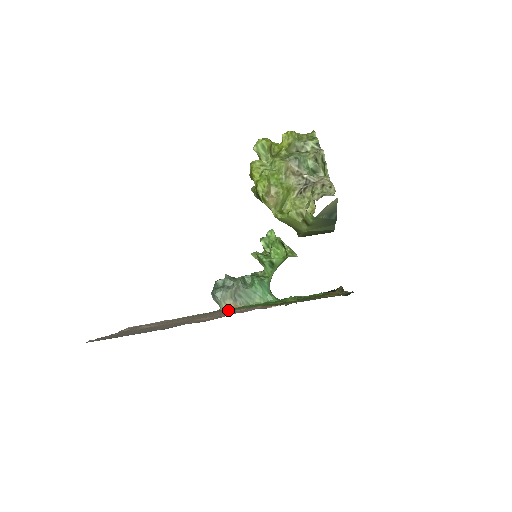
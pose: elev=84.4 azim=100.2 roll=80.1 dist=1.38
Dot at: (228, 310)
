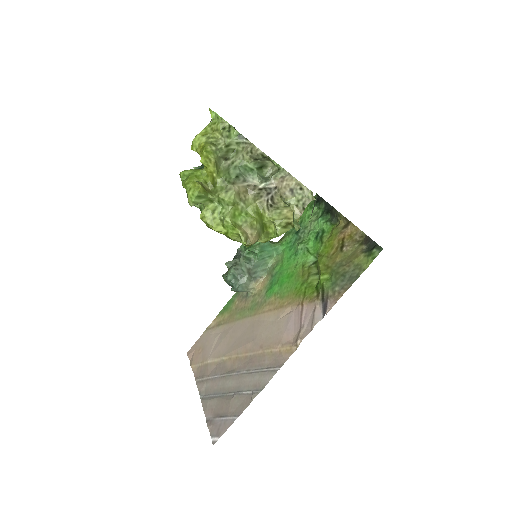
Dot at: (271, 309)
